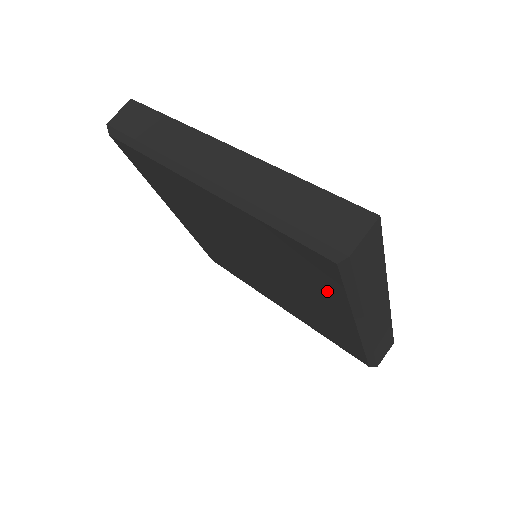
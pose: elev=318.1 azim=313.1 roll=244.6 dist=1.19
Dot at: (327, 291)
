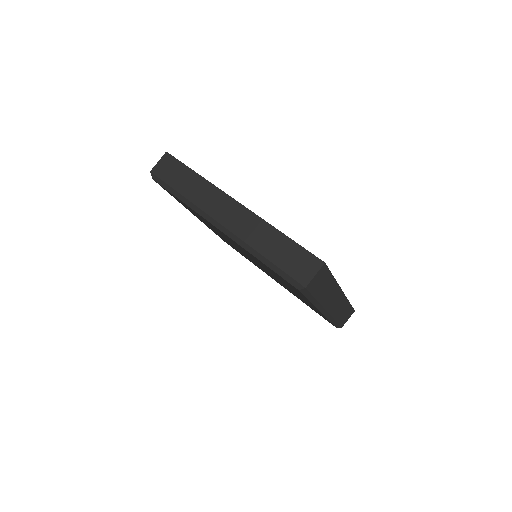
Dot at: occluded
